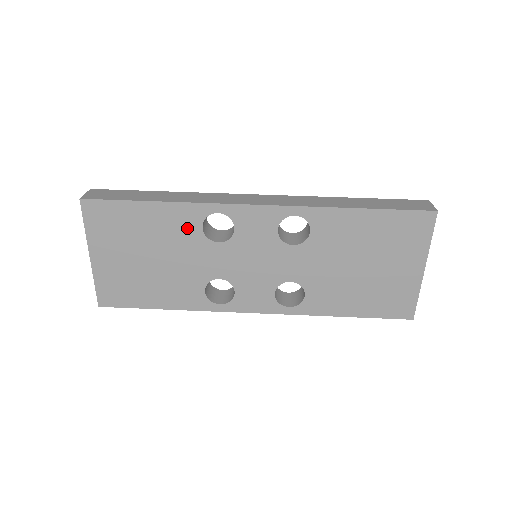
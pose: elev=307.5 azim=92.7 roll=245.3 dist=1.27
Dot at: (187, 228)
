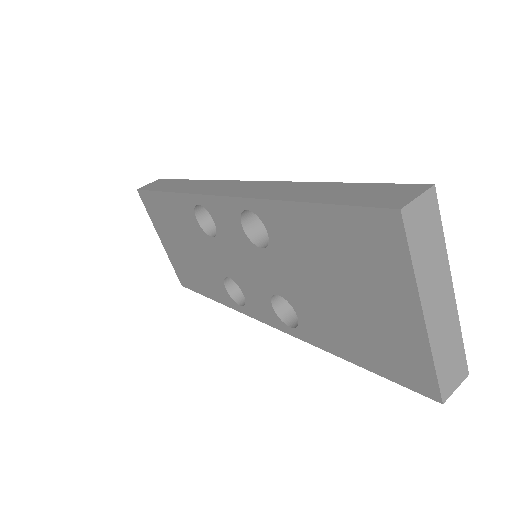
Dot at: (190, 219)
